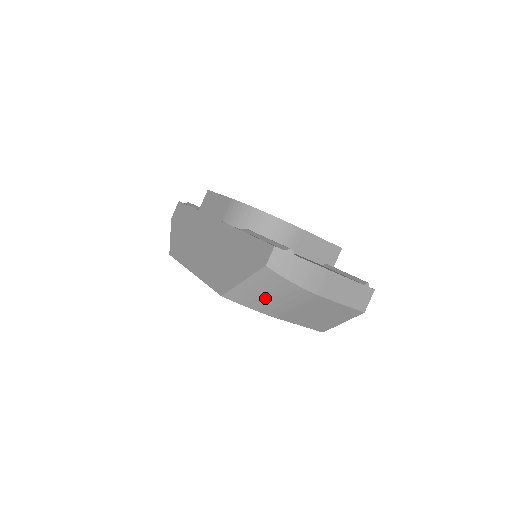
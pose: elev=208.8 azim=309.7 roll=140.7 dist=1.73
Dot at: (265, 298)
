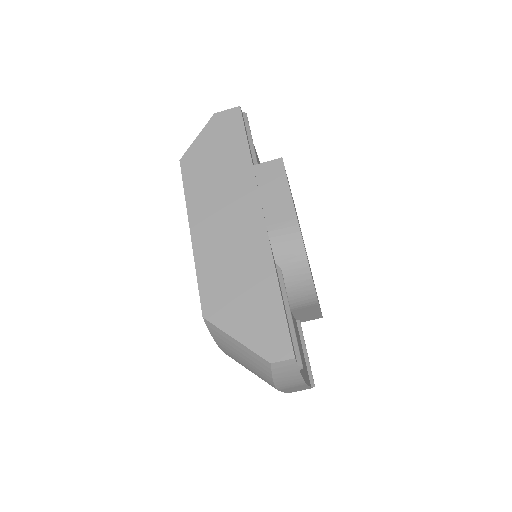
Dot at: (237, 356)
